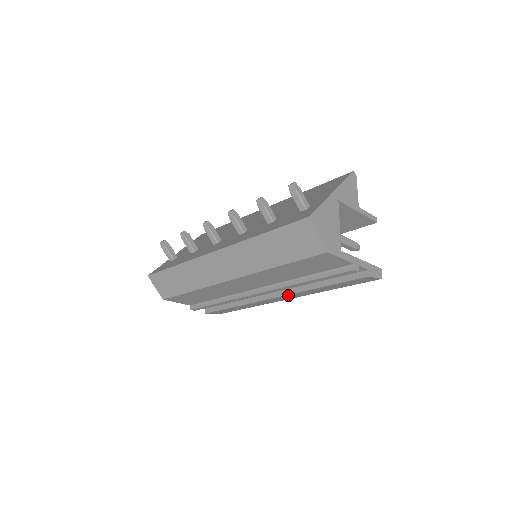
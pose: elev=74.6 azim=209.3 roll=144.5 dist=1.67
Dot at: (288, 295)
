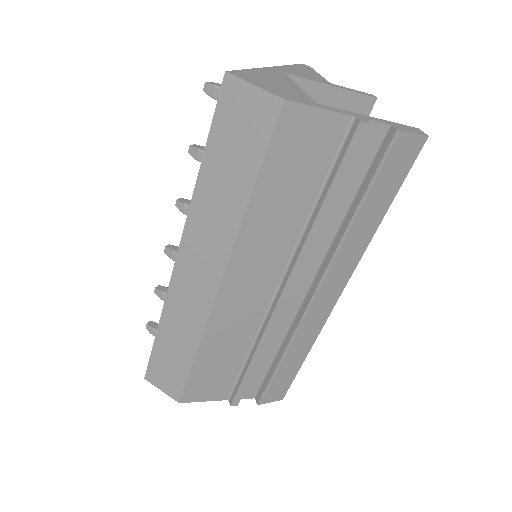
Dot at: (325, 276)
